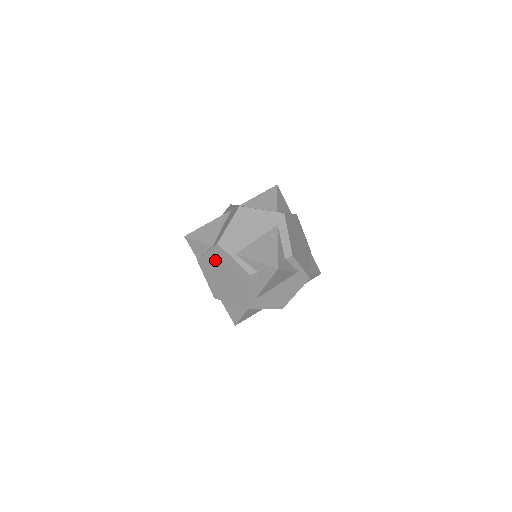
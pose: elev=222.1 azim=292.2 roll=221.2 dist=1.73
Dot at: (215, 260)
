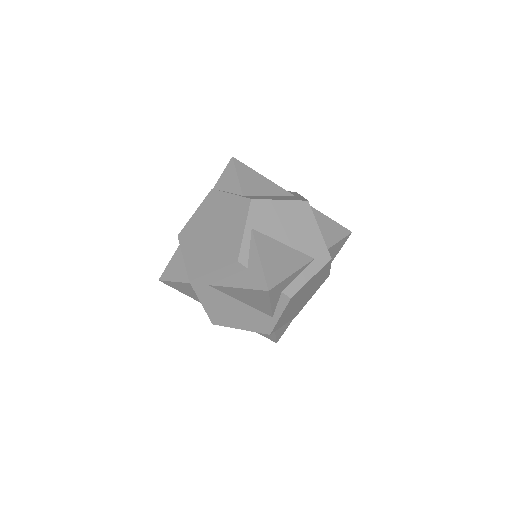
Dot at: (228, 209)
